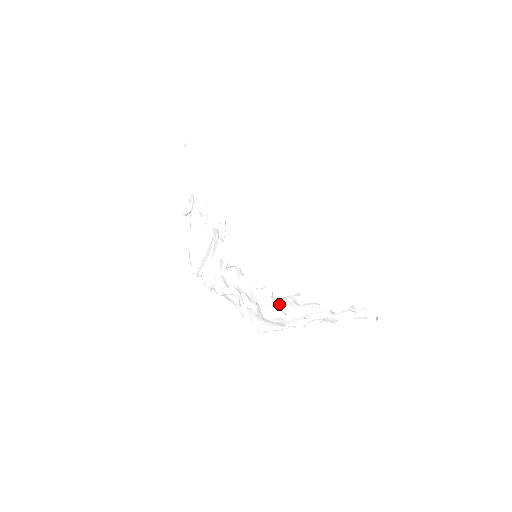
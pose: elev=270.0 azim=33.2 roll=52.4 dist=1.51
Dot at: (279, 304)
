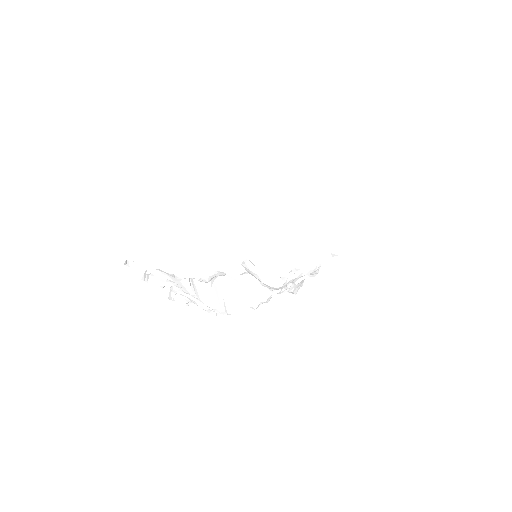
Dot at: occluded
